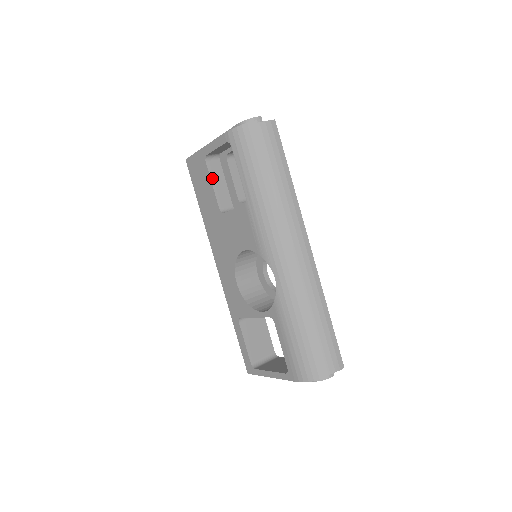
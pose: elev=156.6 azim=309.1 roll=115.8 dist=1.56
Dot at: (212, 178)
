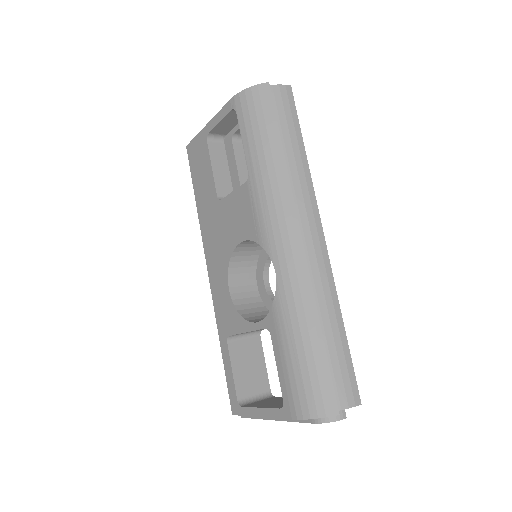
Dot at: (212, 160)
